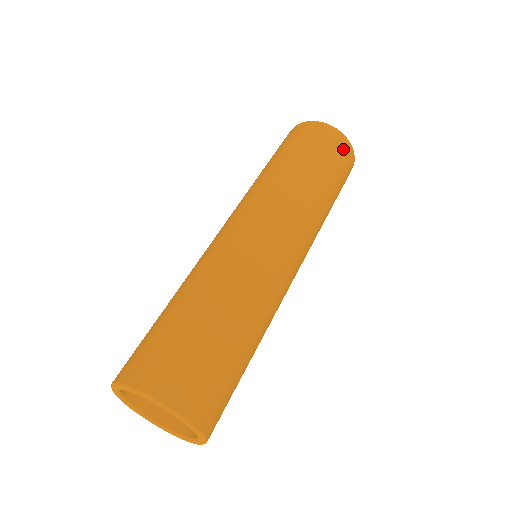
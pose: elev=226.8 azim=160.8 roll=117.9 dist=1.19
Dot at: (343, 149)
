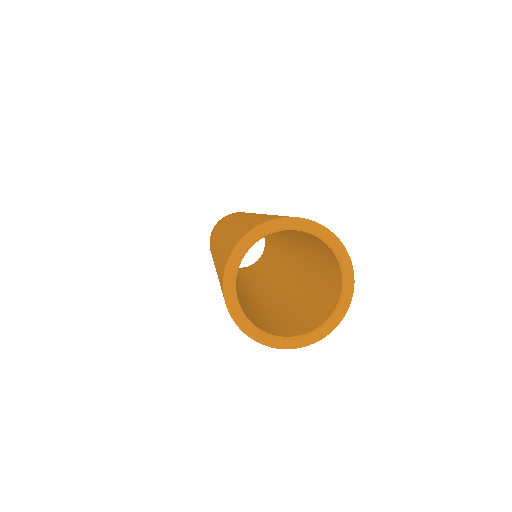
Dot at: occluded
